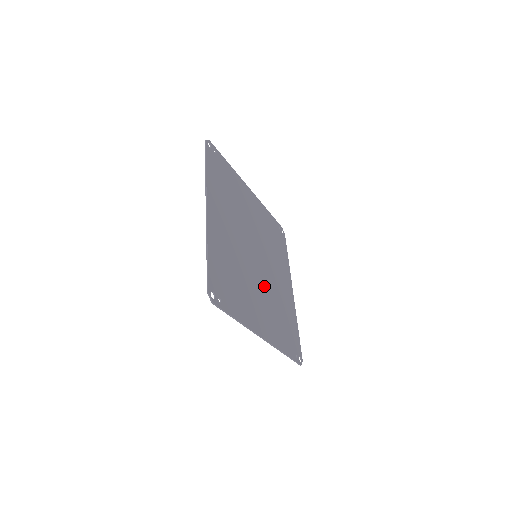
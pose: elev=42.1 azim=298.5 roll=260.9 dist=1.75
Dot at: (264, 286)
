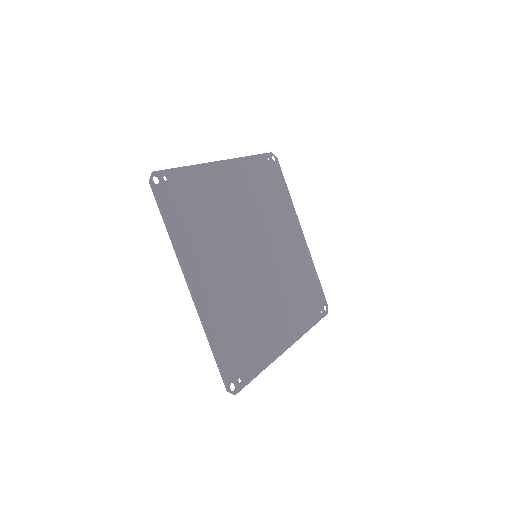
Dot at: (274, 283)
